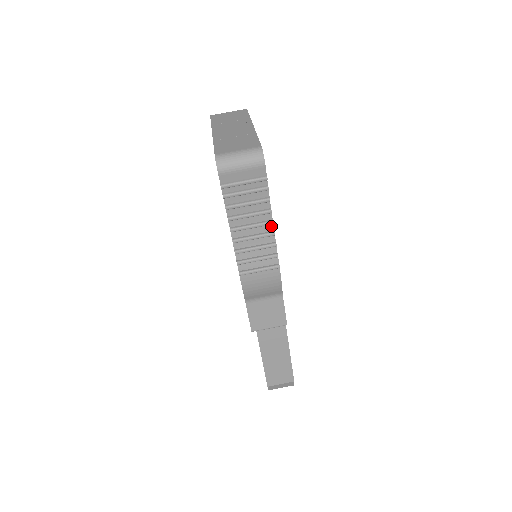
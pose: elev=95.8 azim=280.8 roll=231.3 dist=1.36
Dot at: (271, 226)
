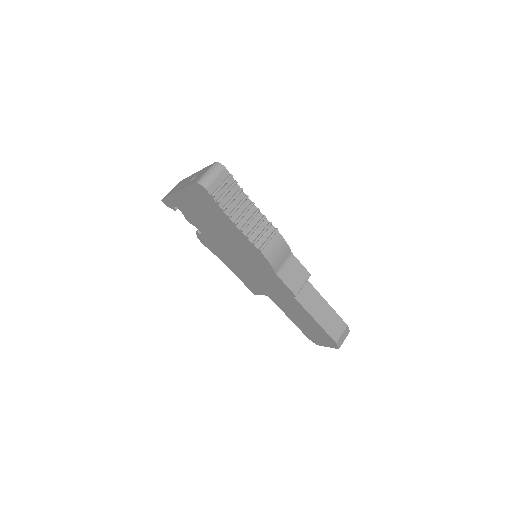
Dot at: (254, 207)
